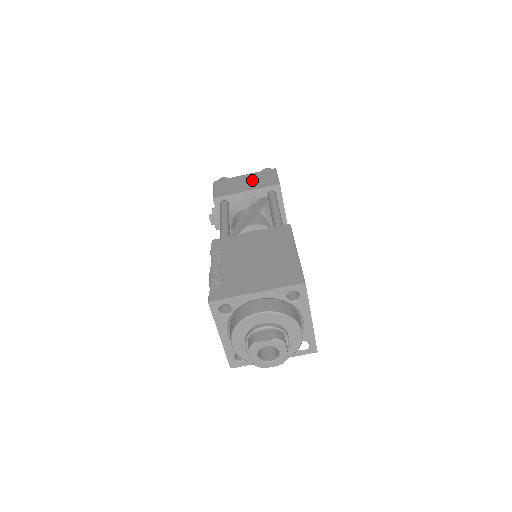
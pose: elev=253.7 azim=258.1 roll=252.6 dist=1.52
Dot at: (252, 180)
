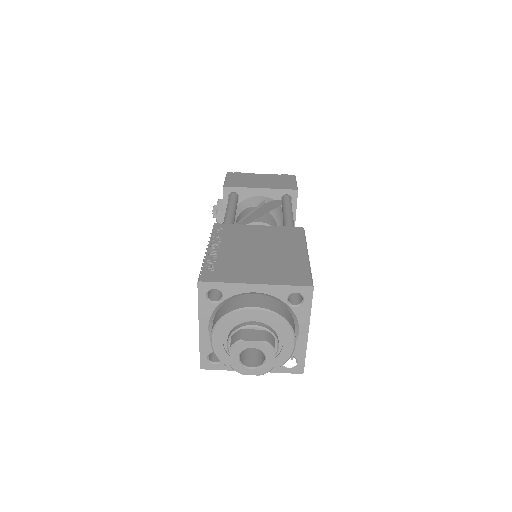
Dot at: (269, 180)
